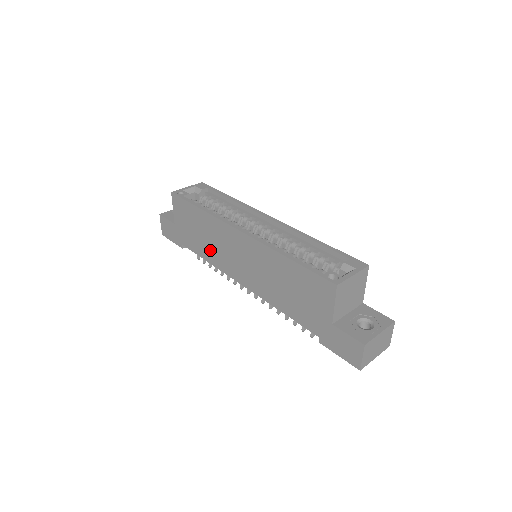
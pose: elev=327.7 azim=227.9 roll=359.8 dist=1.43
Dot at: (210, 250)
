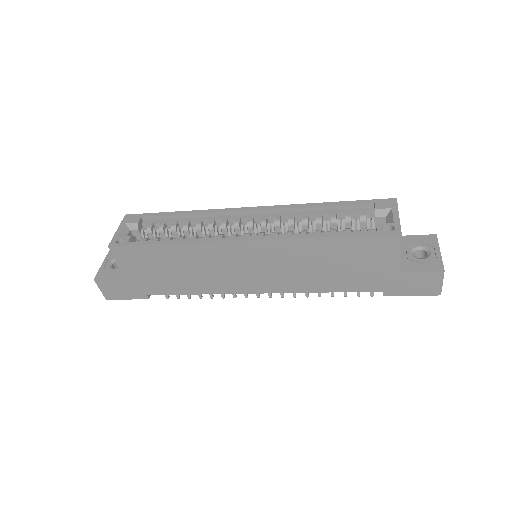
Dot at: (198, 281)
